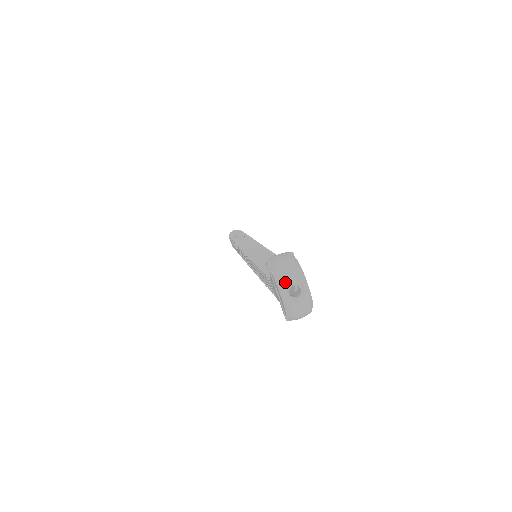
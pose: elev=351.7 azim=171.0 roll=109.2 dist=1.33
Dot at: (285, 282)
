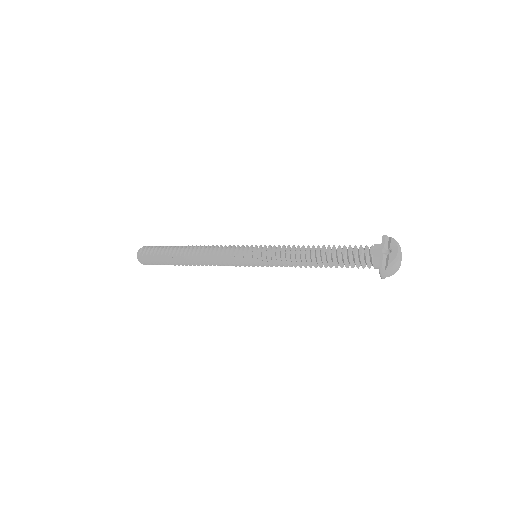
Dot at: occluded
